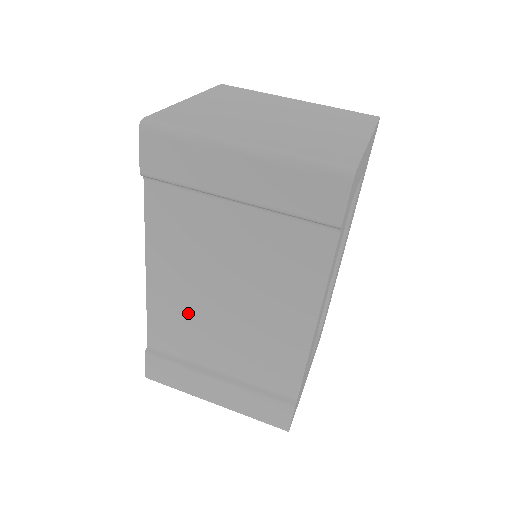
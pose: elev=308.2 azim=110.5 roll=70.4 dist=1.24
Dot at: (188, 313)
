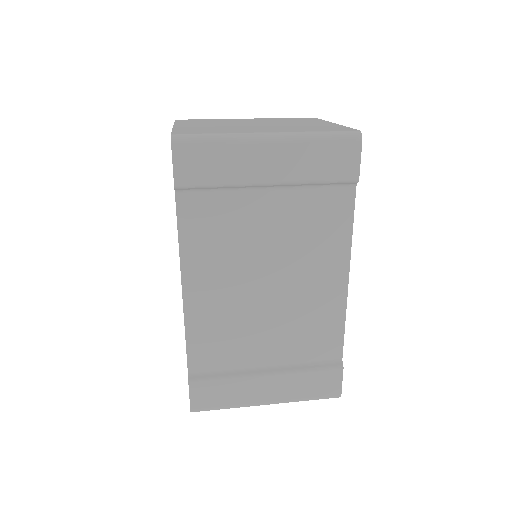
Dot at: (230, 317)
